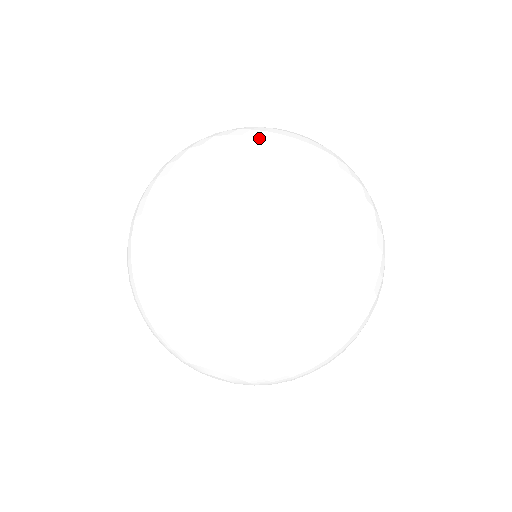
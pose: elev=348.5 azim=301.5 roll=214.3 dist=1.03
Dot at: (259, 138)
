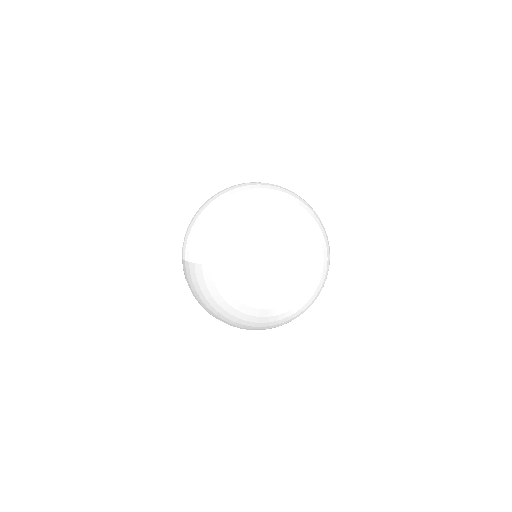
Dot at: occluded
